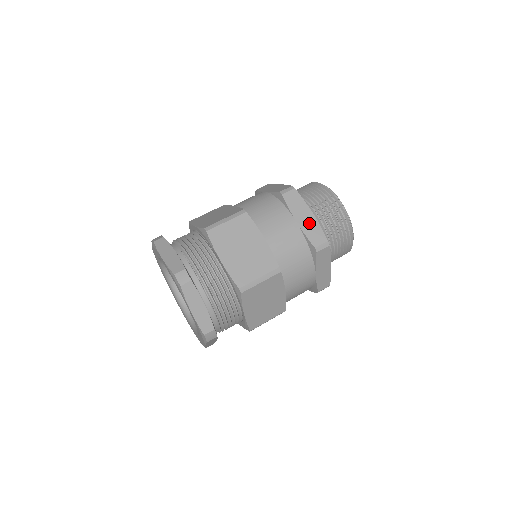
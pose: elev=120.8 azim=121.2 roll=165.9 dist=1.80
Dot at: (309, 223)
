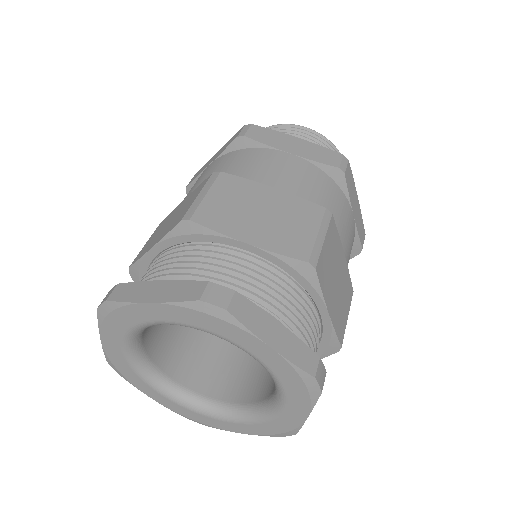
Dot at: (305, 148)
